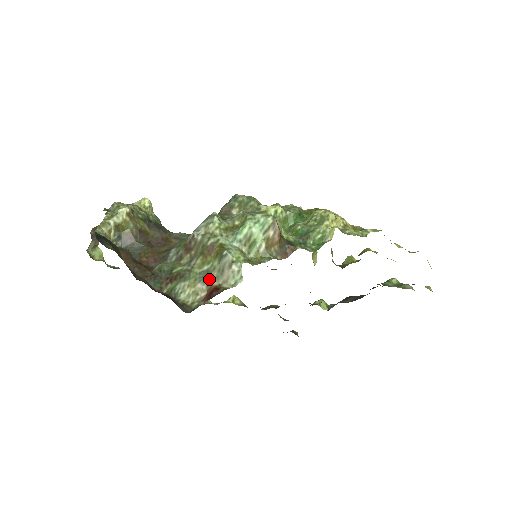
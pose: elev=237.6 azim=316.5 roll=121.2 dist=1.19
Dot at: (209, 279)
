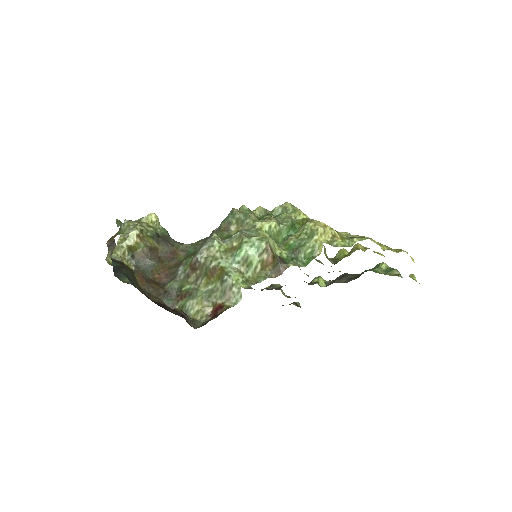
Dot at: (214, 298)
